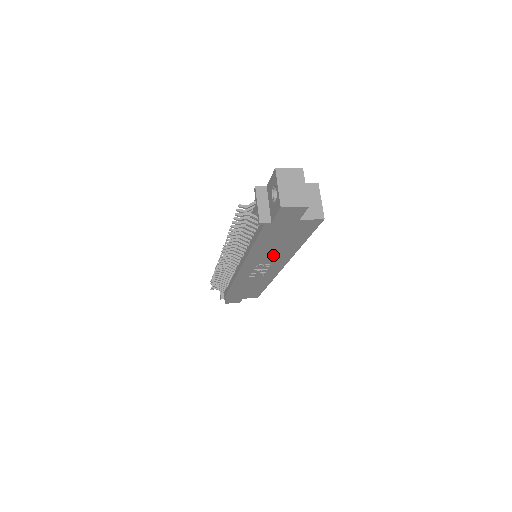
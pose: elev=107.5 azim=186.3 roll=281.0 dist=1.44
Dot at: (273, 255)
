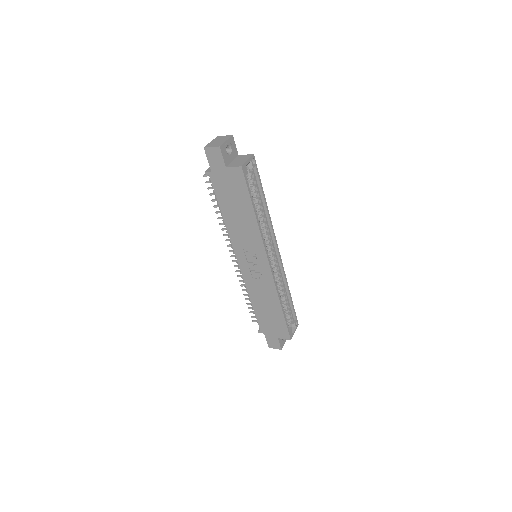
Dot at: (245, 232)
